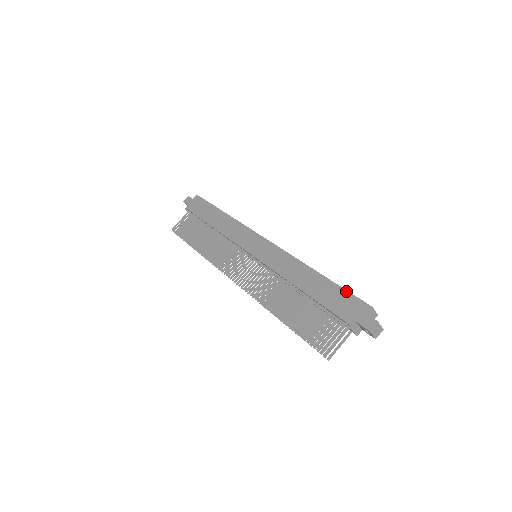
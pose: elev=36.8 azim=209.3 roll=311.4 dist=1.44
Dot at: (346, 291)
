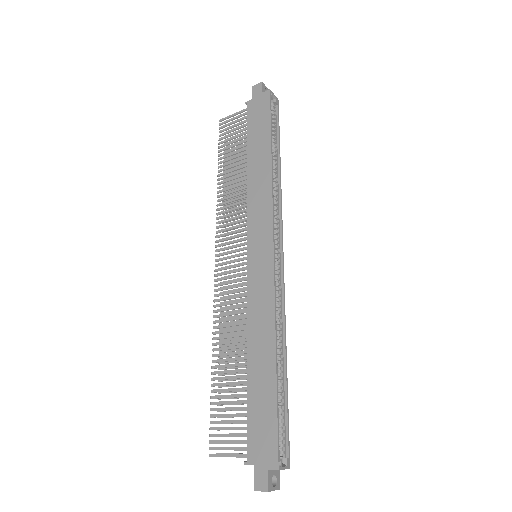
Dot at: (276, 420)
